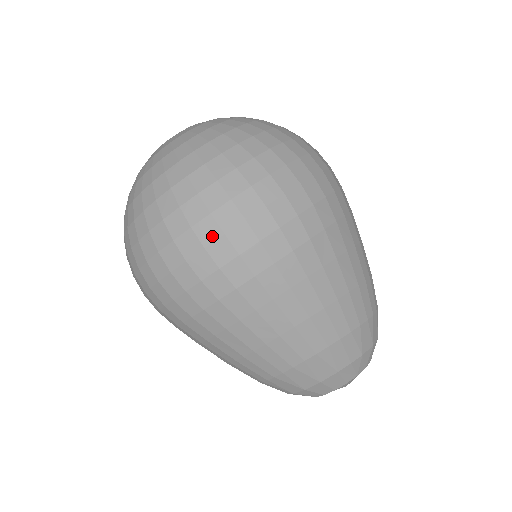
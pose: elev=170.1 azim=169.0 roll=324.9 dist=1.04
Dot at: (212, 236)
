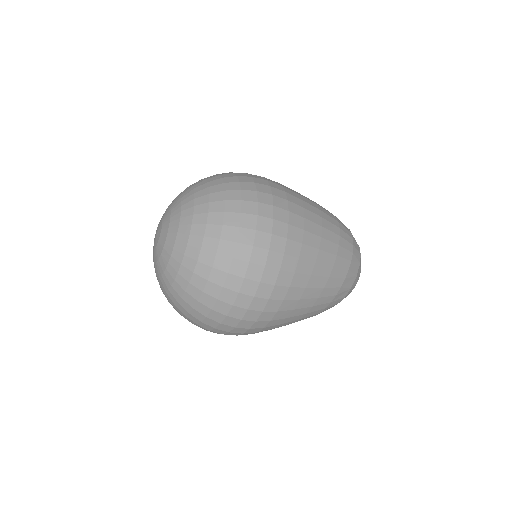
Dot at: (229, 329)
